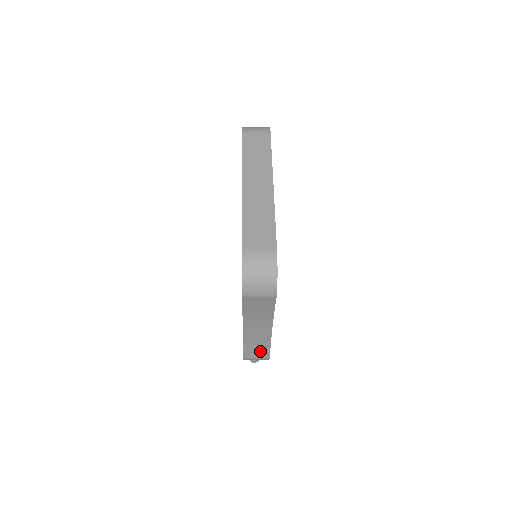
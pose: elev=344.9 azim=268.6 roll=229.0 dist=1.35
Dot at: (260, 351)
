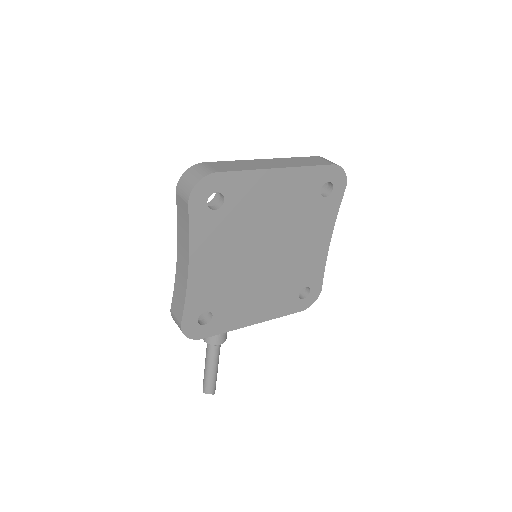
Dot at: (179, 307)
